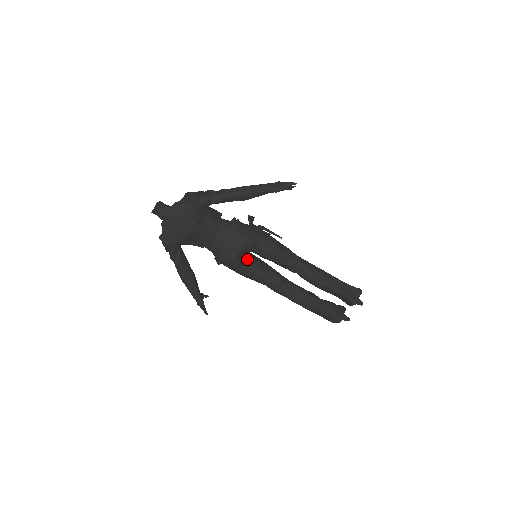
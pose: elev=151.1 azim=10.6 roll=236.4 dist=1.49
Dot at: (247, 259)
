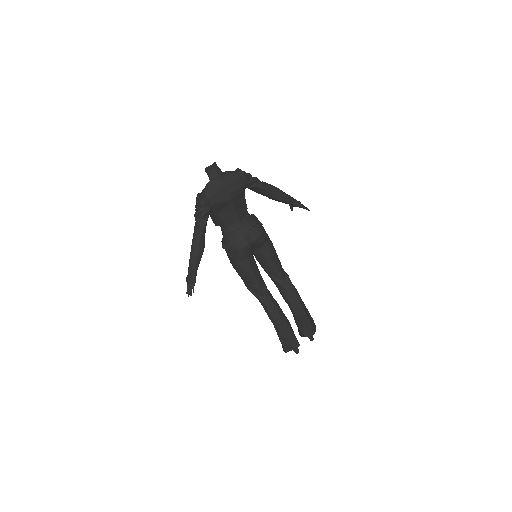
Dot at: (252, 253)
